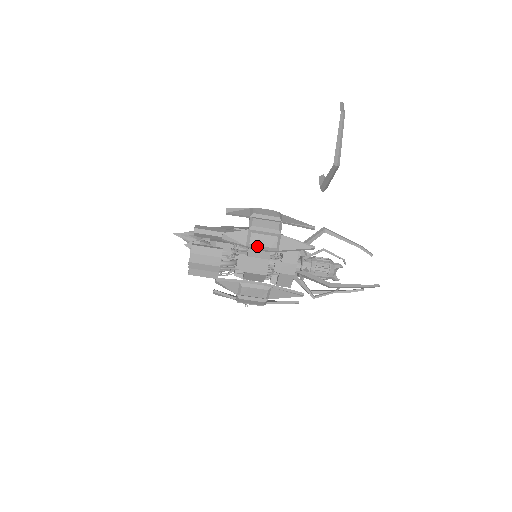
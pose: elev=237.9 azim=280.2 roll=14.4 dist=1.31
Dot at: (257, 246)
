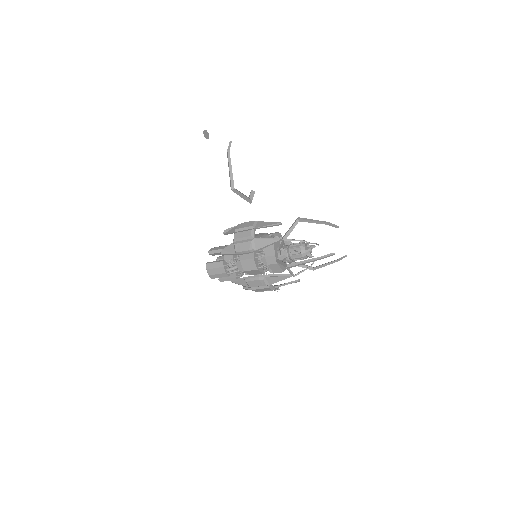
Dot at: (241, 252)
